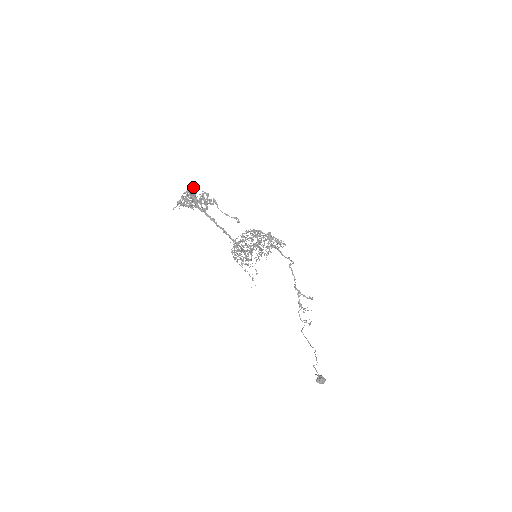
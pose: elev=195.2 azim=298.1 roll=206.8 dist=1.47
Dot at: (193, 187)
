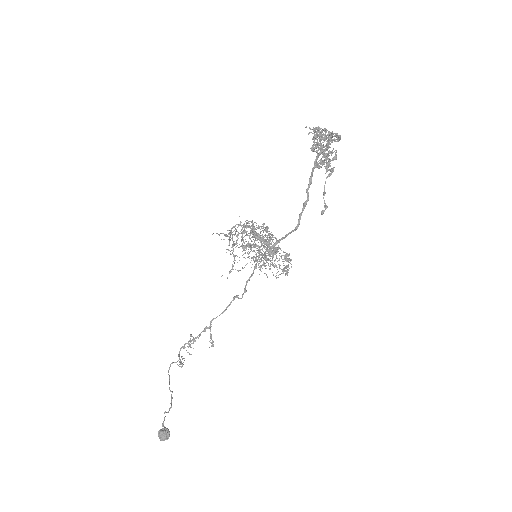
Dot at: (340, 136)
